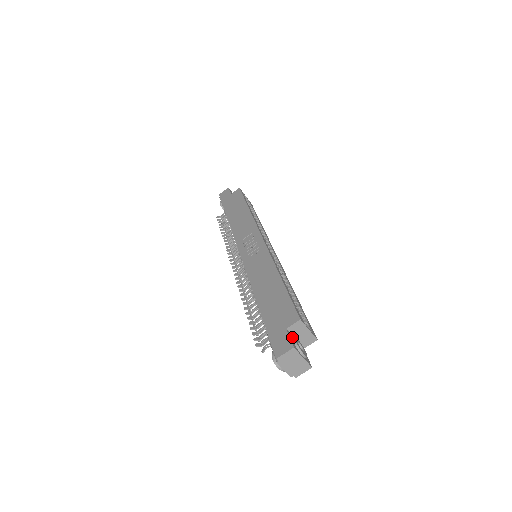
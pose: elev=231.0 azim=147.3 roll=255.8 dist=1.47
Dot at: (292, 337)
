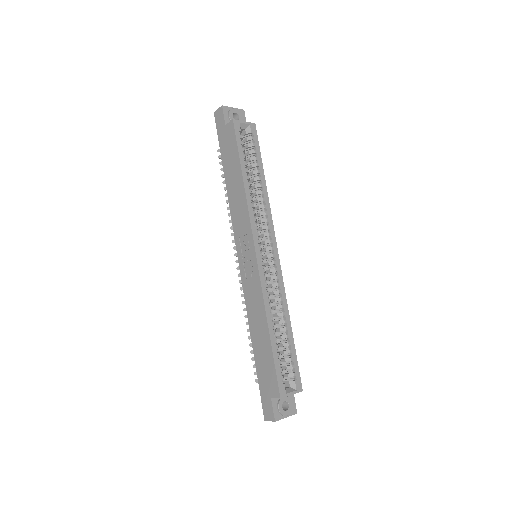
Dot at: (277, 400)
